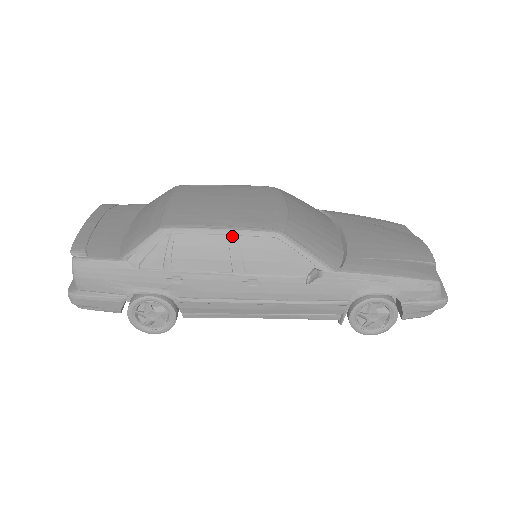
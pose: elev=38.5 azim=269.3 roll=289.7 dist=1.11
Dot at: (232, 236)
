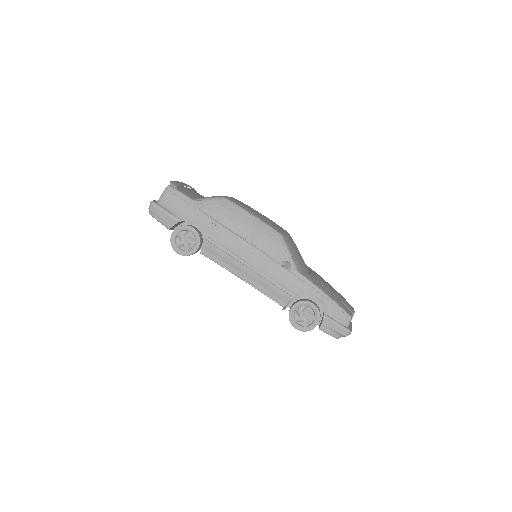
Dot at: (257, 221)
